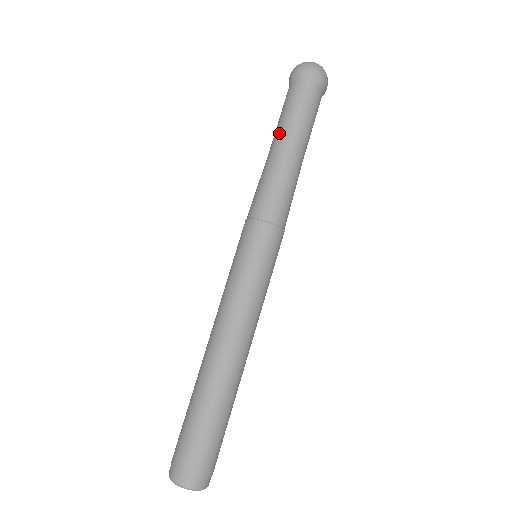
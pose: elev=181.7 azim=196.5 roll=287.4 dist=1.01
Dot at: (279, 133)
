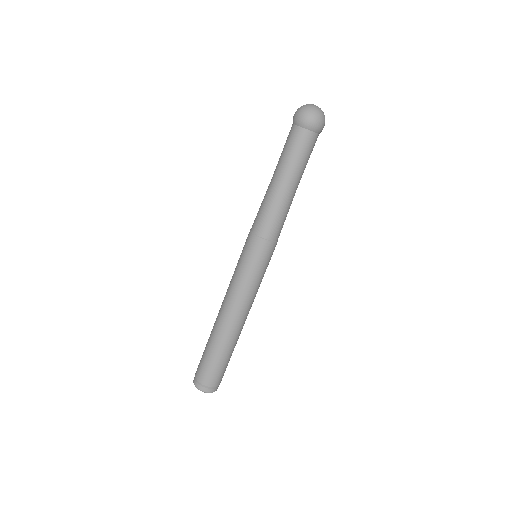
Dot at: (285, 171)
